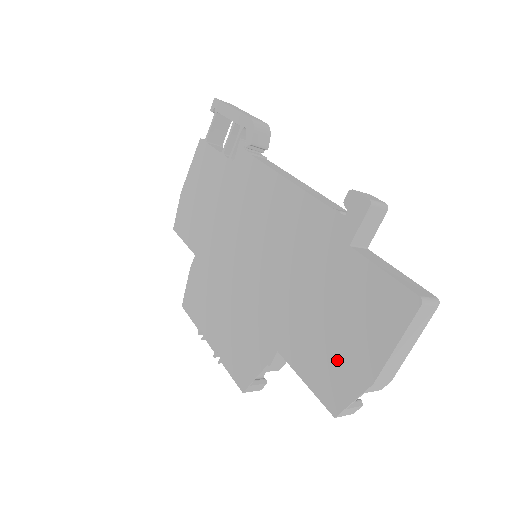
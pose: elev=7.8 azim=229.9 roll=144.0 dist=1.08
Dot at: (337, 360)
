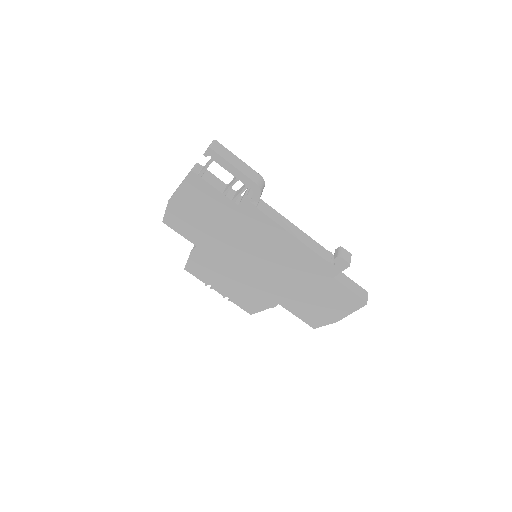
Dot at: (319, 313)
